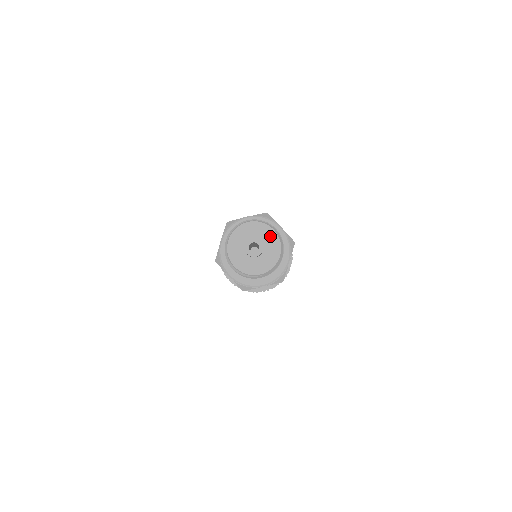
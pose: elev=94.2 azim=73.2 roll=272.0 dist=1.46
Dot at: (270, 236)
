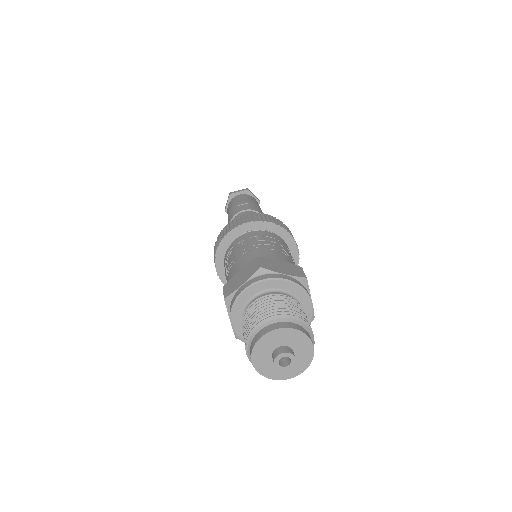
Dot at: (293, 336)
